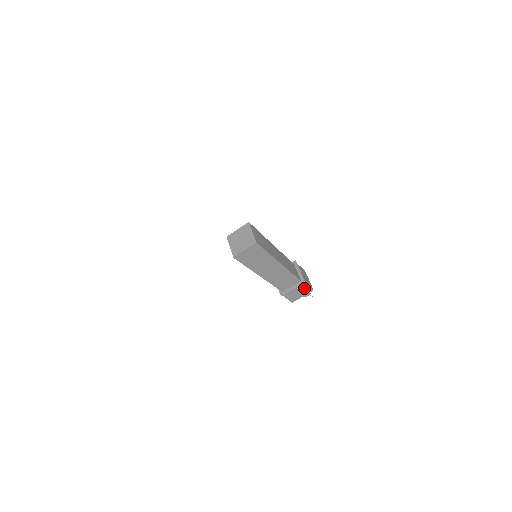
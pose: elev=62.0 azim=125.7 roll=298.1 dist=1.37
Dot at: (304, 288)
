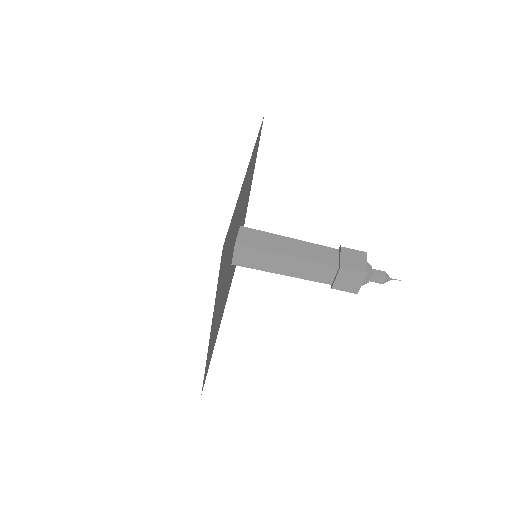
Dot at: (351, 274)
